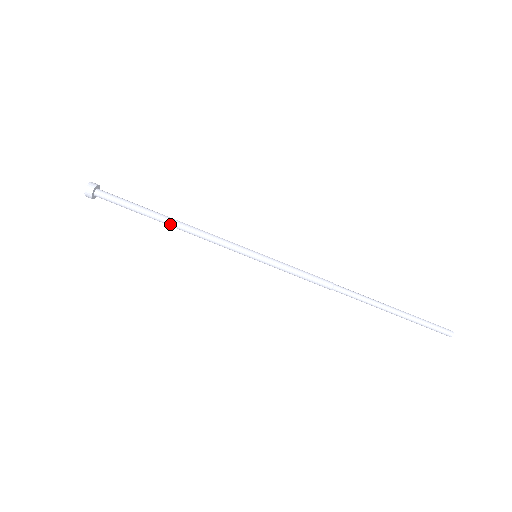
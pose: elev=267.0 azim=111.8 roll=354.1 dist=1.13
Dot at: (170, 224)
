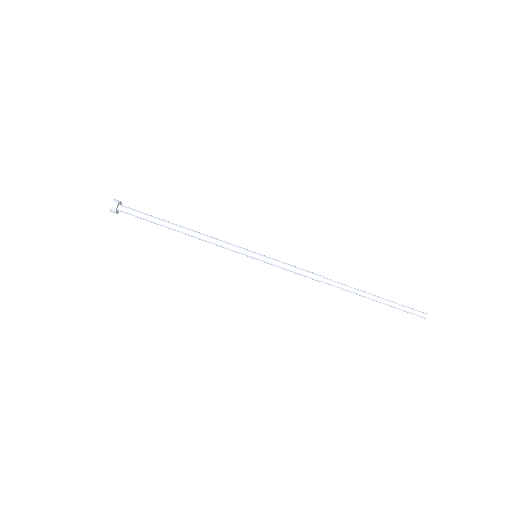
Dot at: occluded
